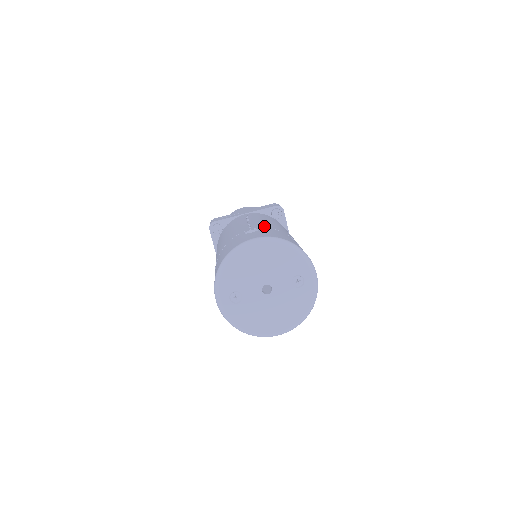
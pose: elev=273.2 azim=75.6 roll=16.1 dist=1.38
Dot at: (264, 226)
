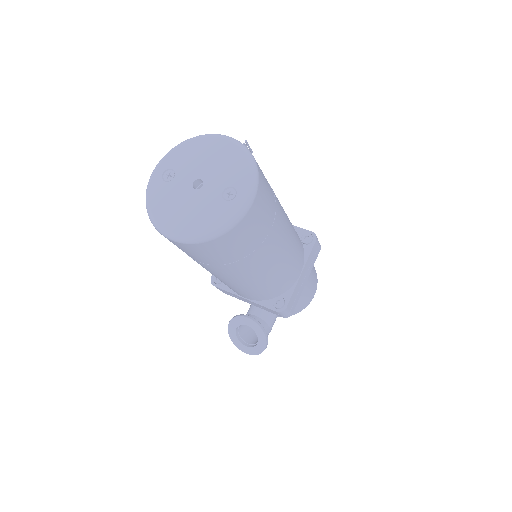
Dot at: occluded
